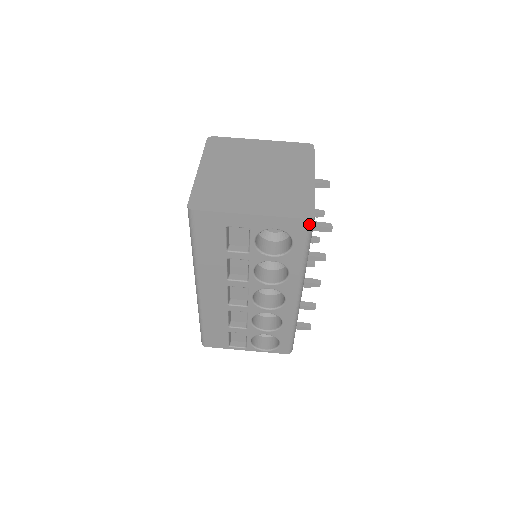
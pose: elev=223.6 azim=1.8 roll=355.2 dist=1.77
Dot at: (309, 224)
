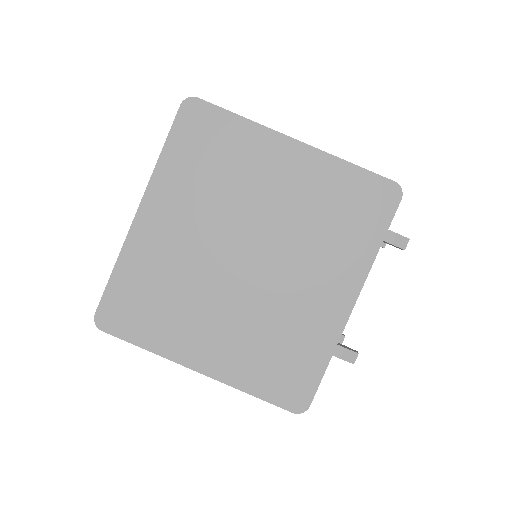
Dot at: occluded
